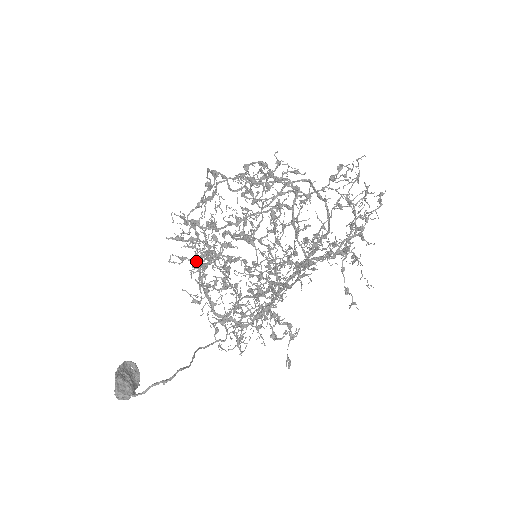
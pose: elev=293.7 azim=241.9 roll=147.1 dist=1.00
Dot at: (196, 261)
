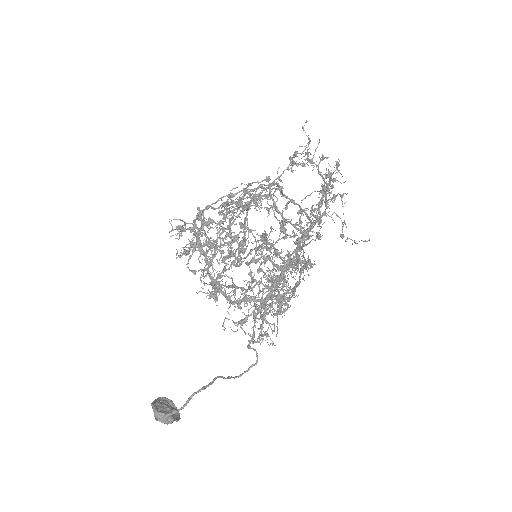
Dot at: (200, 247)
